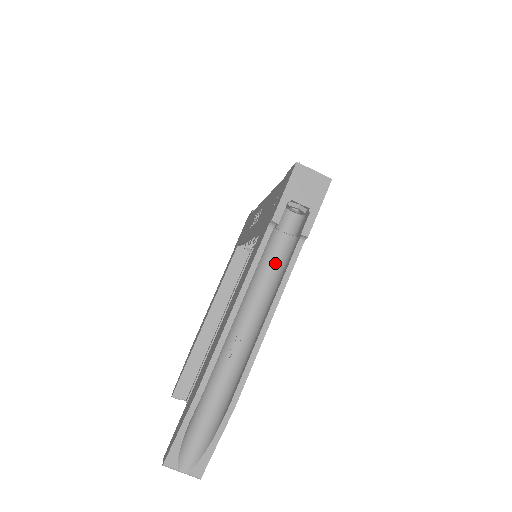
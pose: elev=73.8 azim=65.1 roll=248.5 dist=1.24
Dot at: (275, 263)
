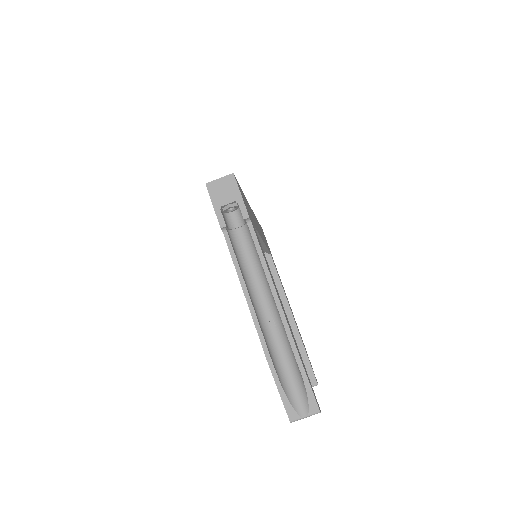
Dot at: (249, 249)
